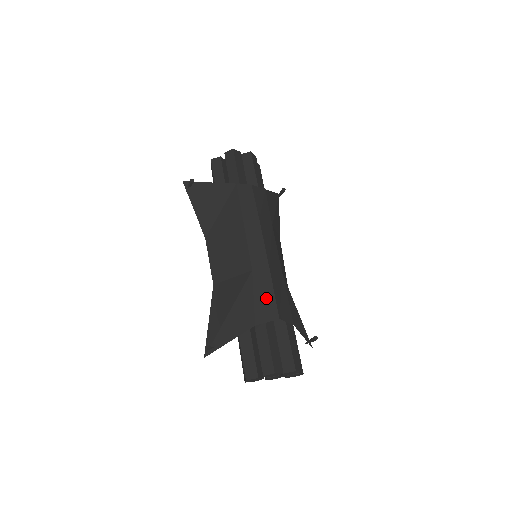
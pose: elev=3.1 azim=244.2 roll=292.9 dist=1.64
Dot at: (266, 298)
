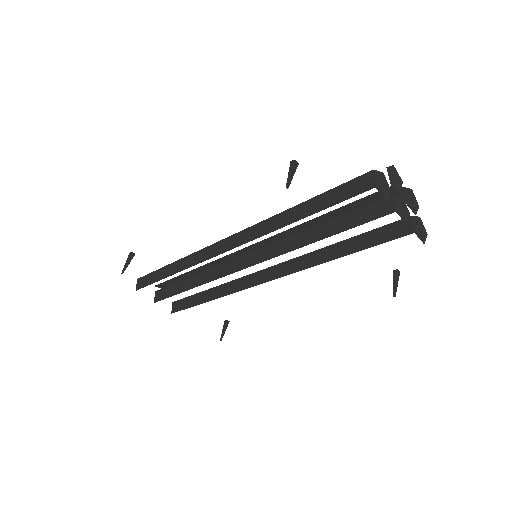
Dot at: occluded
